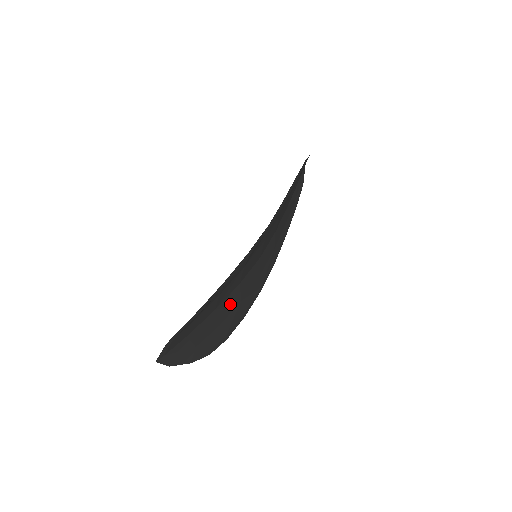
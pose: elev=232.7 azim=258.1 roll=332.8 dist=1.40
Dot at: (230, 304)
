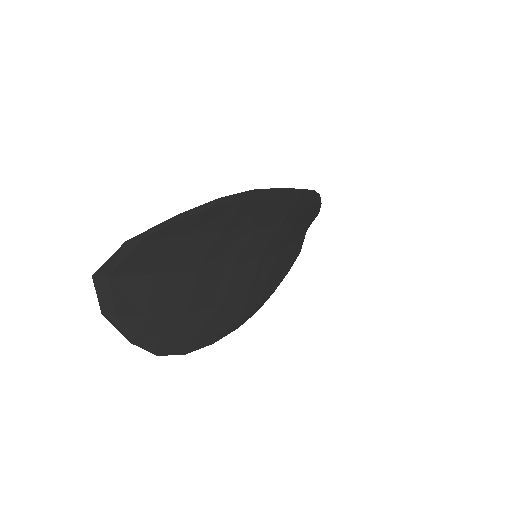
Dot at: (212, 290)
